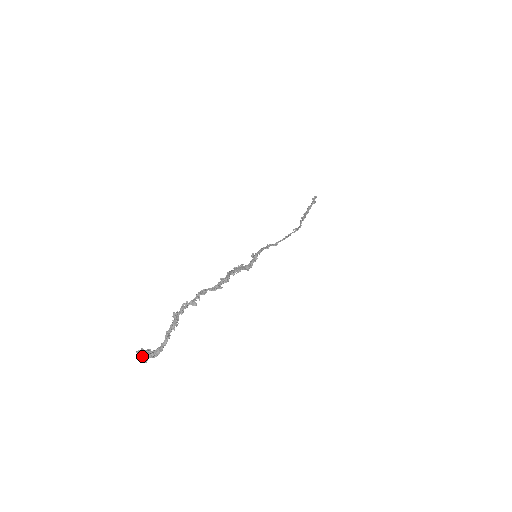
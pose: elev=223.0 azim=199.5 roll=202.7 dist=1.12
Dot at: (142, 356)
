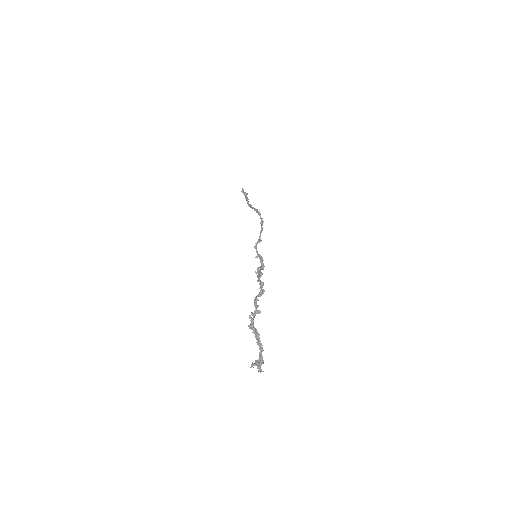
Dot at: (257, 368)
